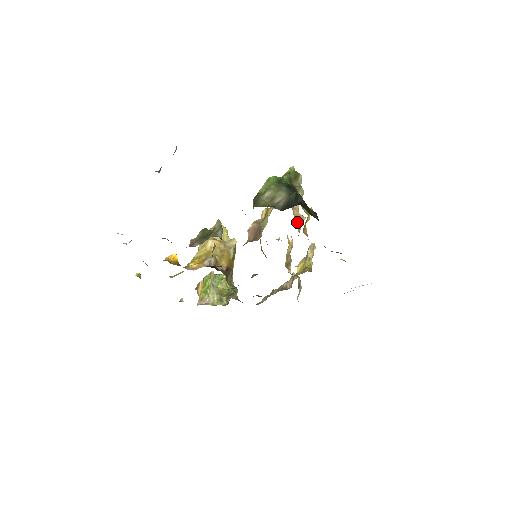
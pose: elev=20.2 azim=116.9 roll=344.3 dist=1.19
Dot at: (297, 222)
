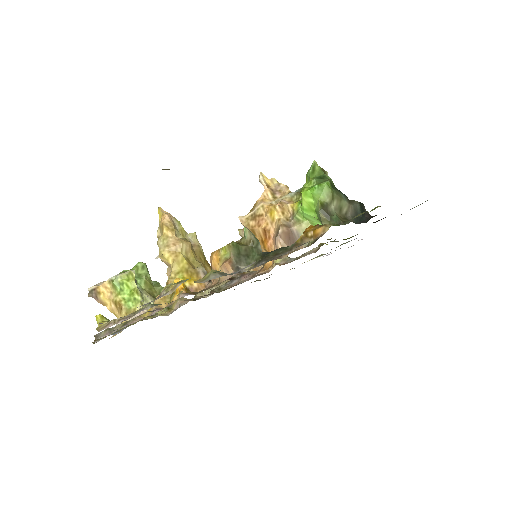
Dot at: occluded
